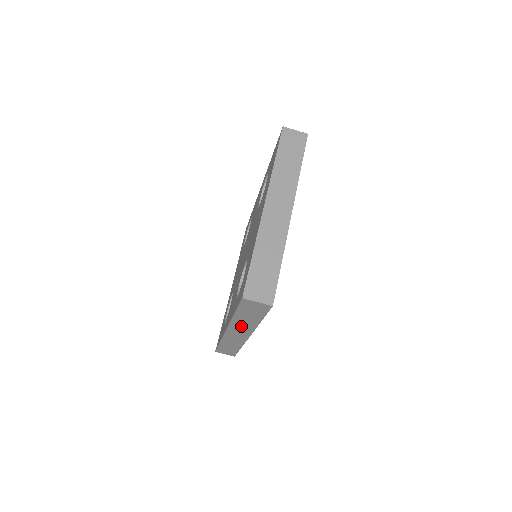
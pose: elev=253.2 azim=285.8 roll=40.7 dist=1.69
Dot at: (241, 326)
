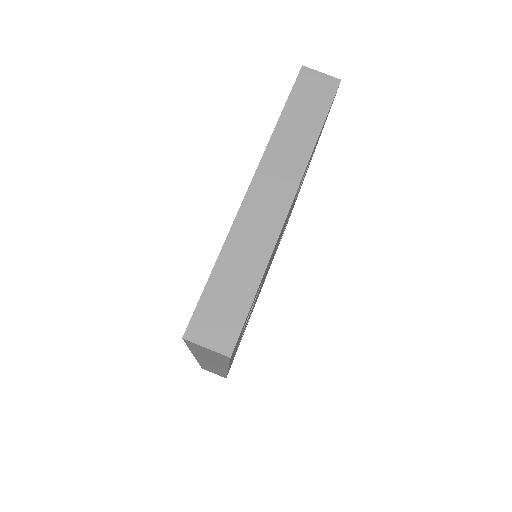
Dot at: (209, 360)
